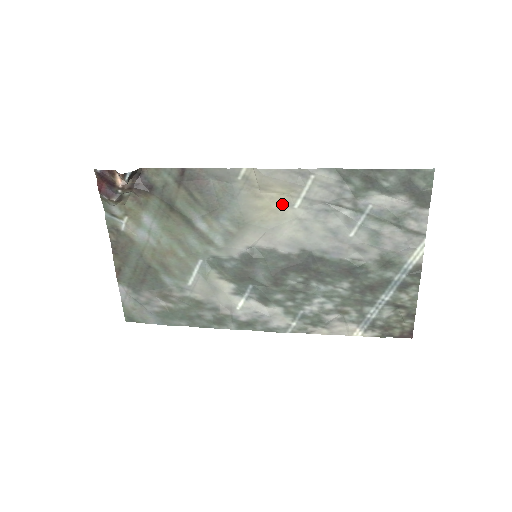
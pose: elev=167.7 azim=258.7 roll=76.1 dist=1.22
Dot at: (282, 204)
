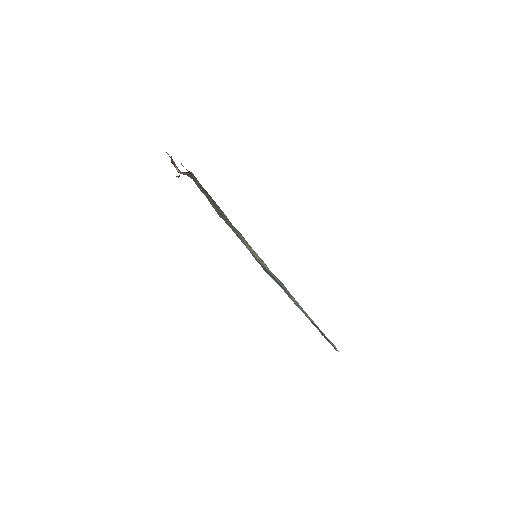
Dot at: (261, 261)
